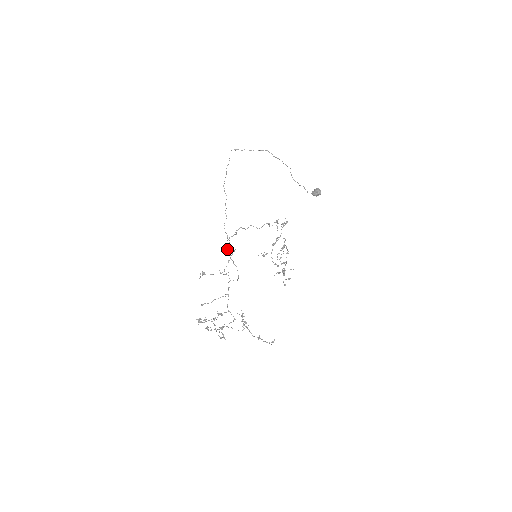
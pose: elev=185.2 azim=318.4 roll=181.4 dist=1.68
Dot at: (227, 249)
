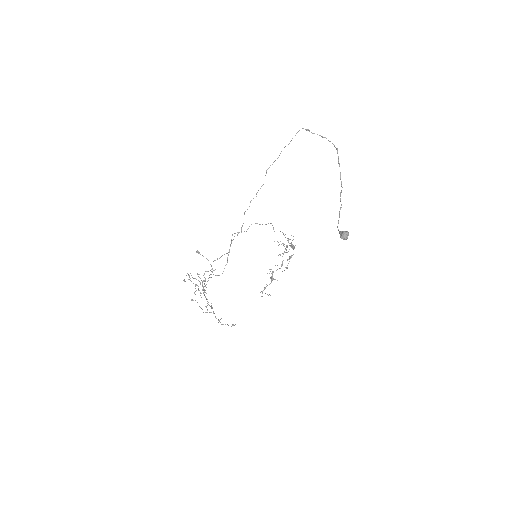
Dot at: (231, 239)
